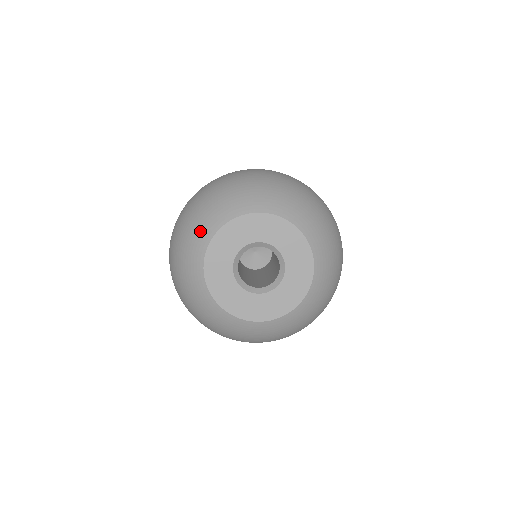
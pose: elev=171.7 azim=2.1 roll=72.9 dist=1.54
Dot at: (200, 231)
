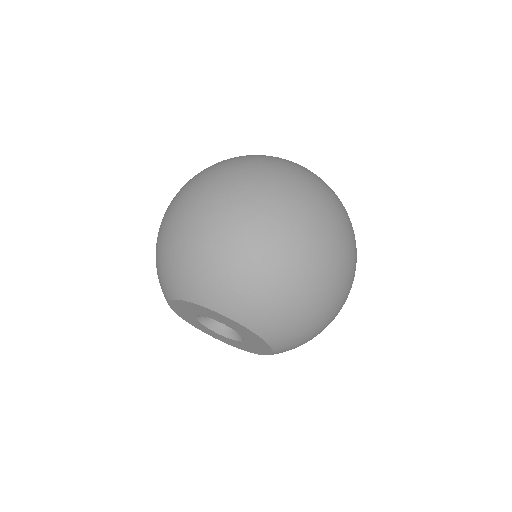
Dot at: occluded
